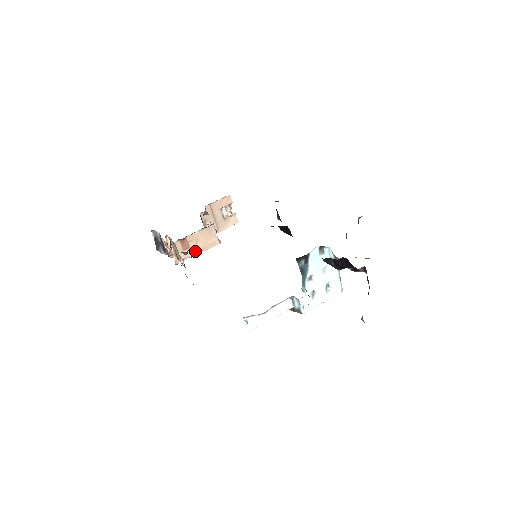
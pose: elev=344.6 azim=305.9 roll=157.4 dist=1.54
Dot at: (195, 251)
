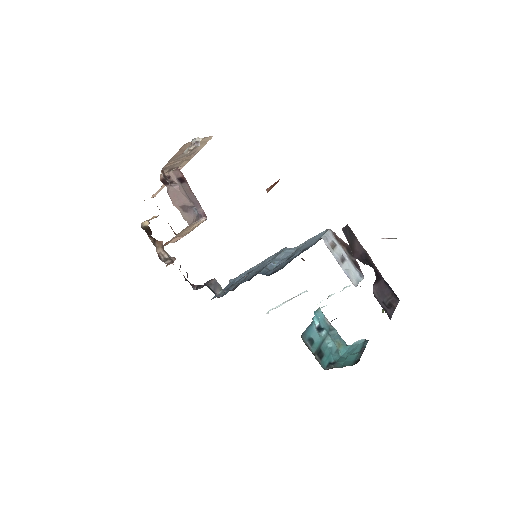
Dot at: (183, 235)
